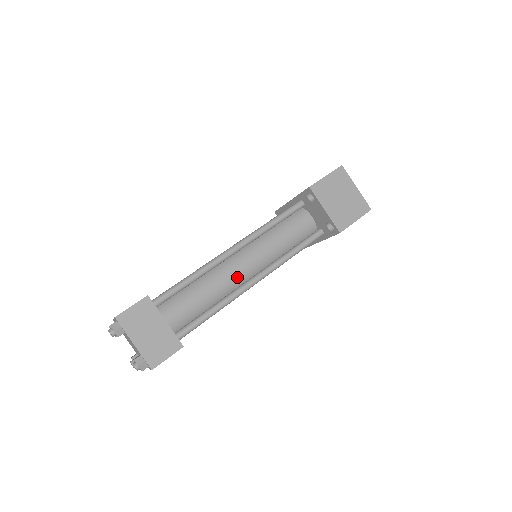
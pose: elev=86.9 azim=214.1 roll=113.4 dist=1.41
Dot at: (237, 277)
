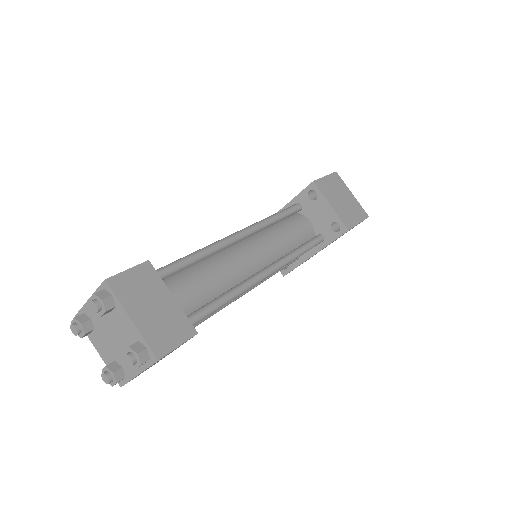
Dot at: (247, 266)
